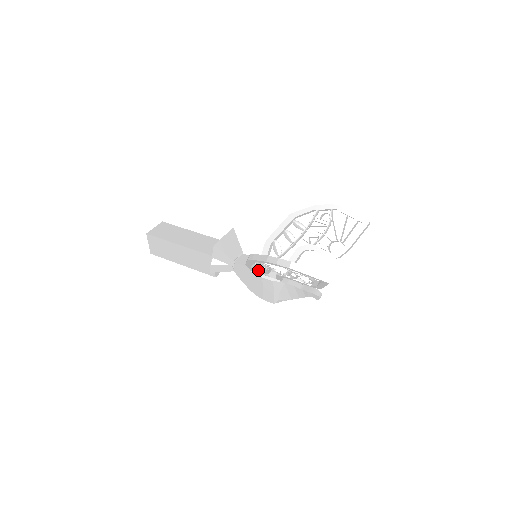
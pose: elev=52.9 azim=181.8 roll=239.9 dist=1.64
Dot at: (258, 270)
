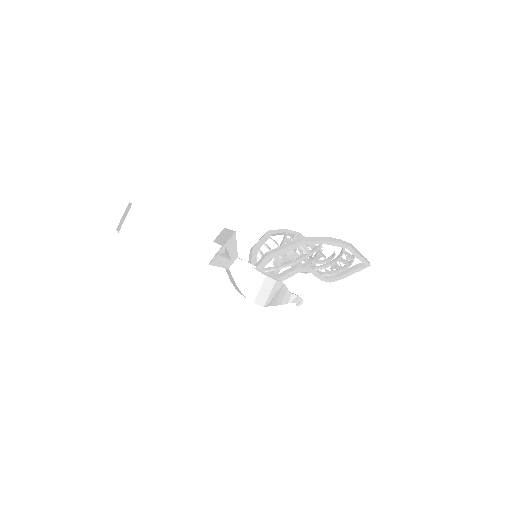
Dot at: (274, 264)
